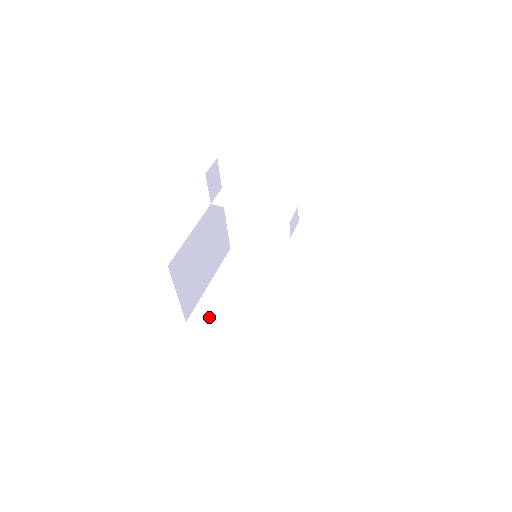
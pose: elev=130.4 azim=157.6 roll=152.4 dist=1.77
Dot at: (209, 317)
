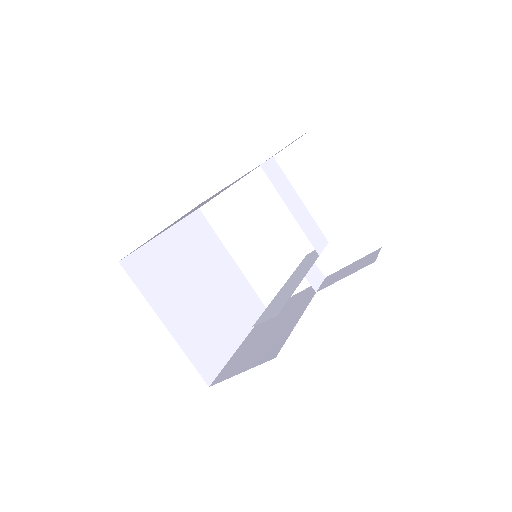
Dot at: (147, 274)
